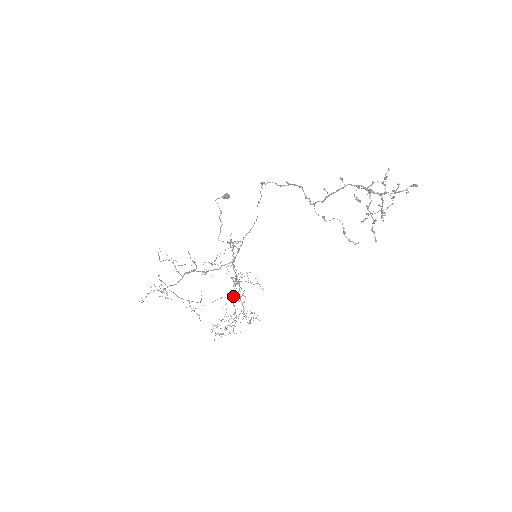
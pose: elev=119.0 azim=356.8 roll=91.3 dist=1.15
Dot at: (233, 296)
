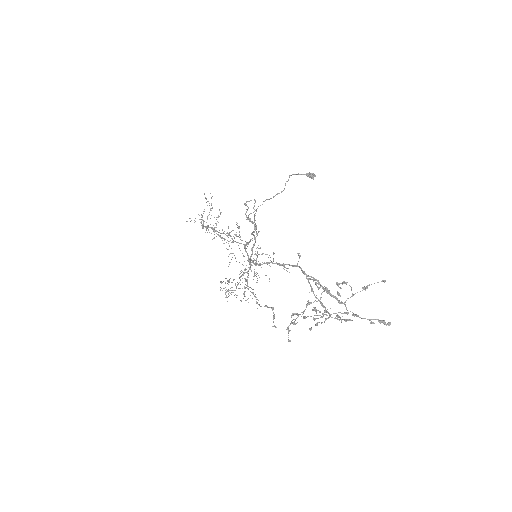
Dot at: occluded
